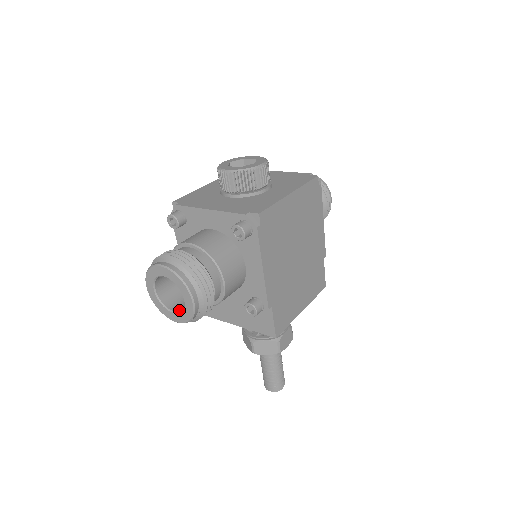
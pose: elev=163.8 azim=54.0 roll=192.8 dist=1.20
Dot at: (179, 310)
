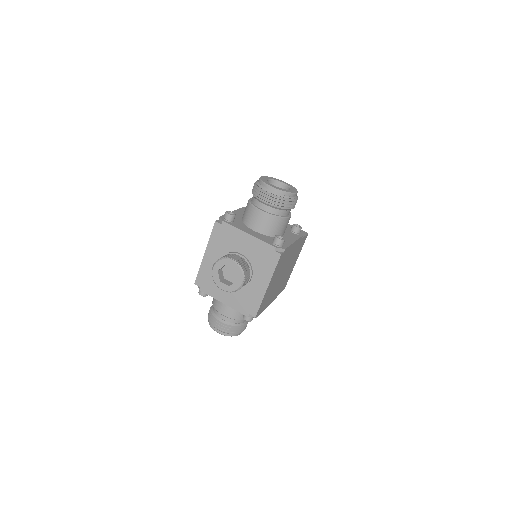
Dot at: occluded
